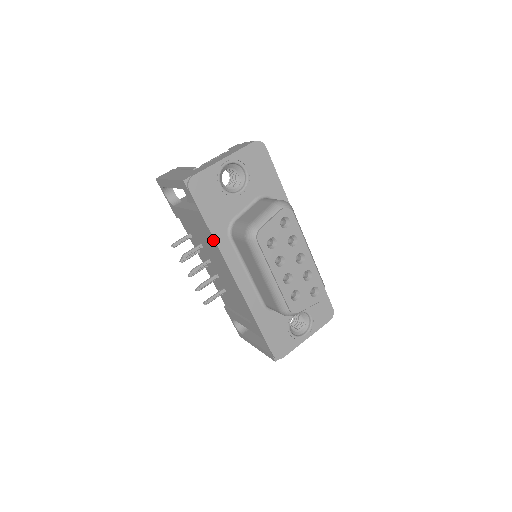
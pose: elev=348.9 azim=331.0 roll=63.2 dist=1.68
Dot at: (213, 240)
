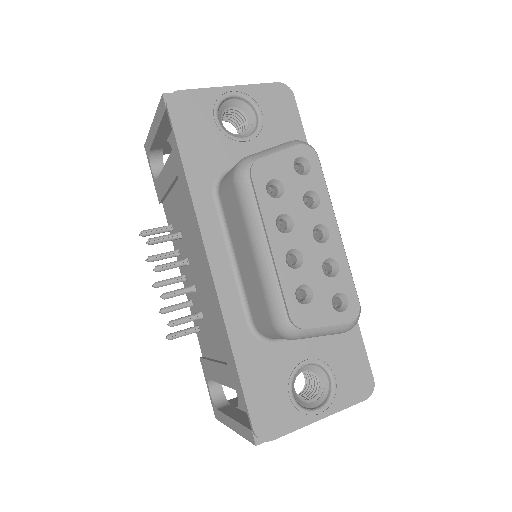
Dot at: (188, 192)
